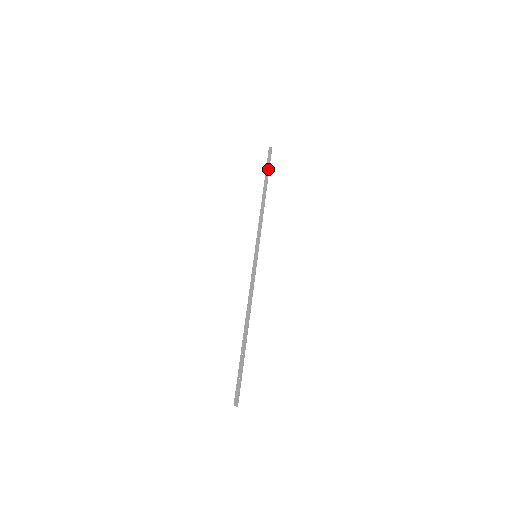
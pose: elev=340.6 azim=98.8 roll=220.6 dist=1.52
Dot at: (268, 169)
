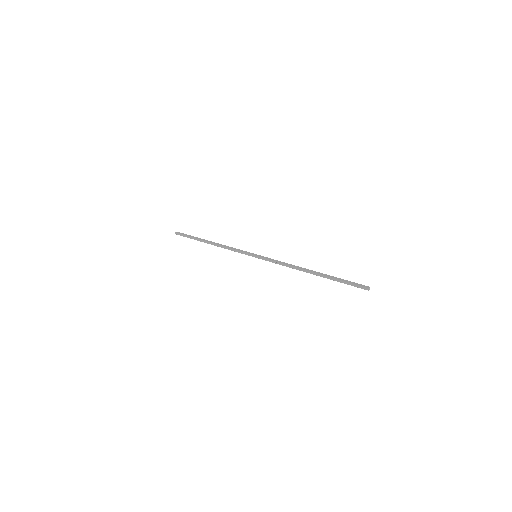
Dot at: (193, 236)
